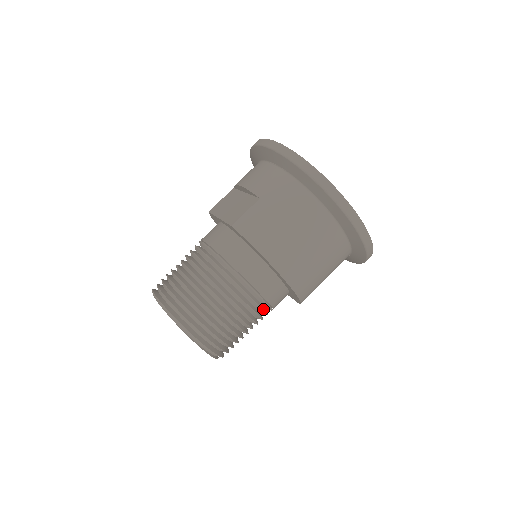
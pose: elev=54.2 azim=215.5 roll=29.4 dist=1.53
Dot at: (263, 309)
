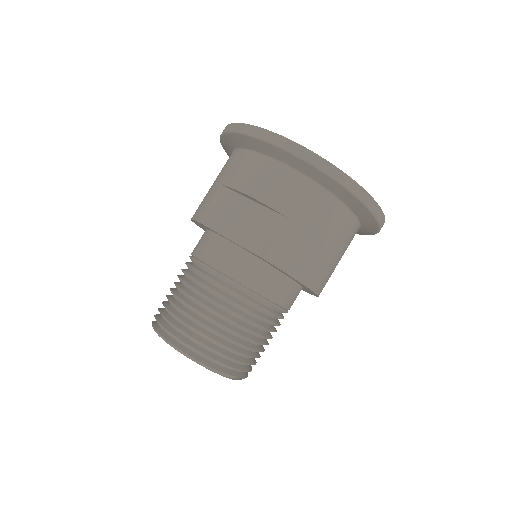
Dot at: occluded
